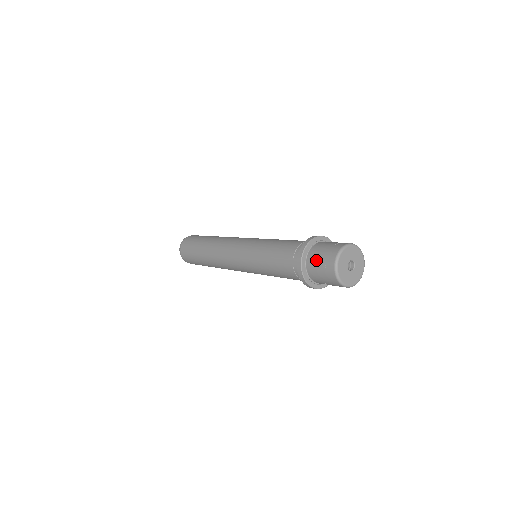
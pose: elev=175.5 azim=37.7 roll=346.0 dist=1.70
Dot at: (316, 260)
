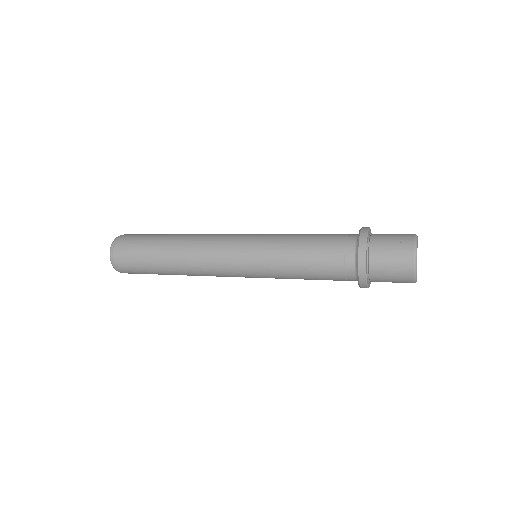
Dot at: (384, 273)
